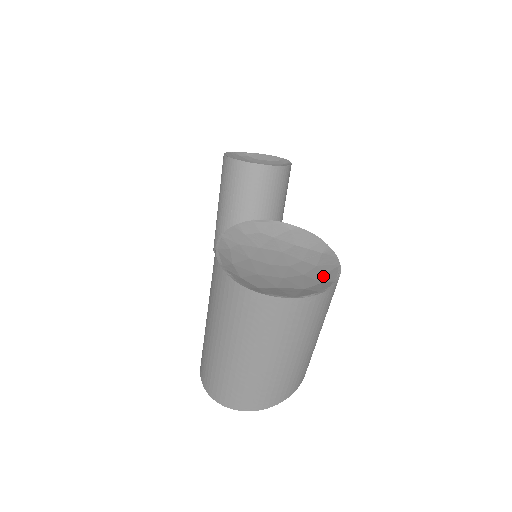
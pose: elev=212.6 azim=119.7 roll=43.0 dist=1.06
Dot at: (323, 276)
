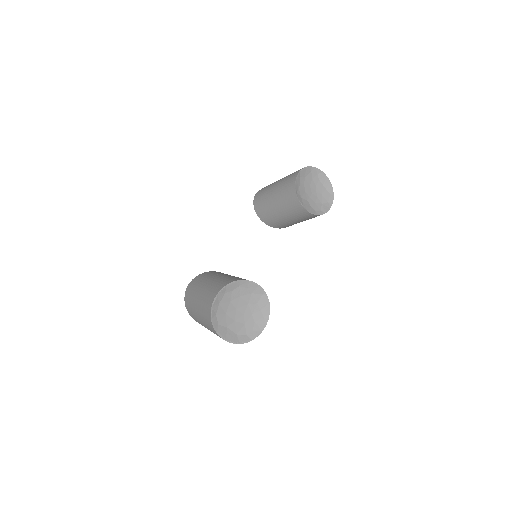
Dot at: (251, 331)
